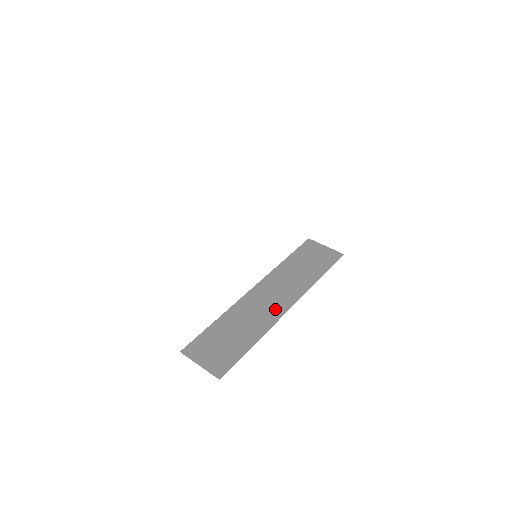
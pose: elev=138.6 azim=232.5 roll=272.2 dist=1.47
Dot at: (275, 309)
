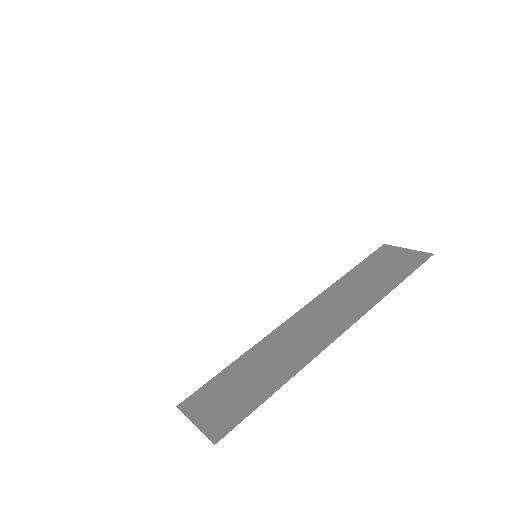
Dot at: (318, 338)
